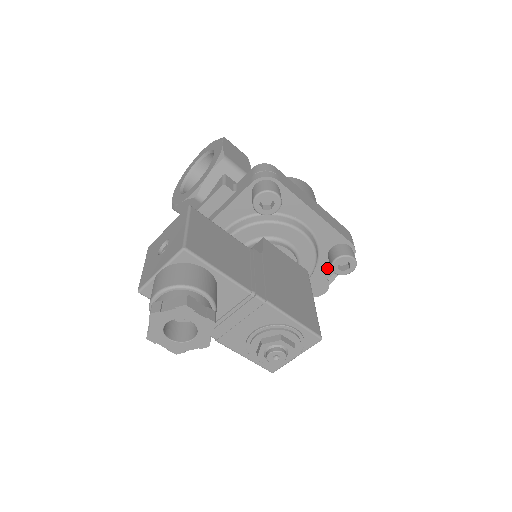
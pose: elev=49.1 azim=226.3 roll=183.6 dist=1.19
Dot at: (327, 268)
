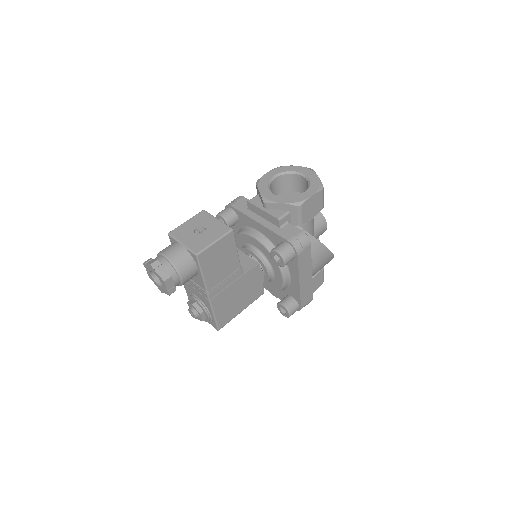
Dot at: (282, 296)
